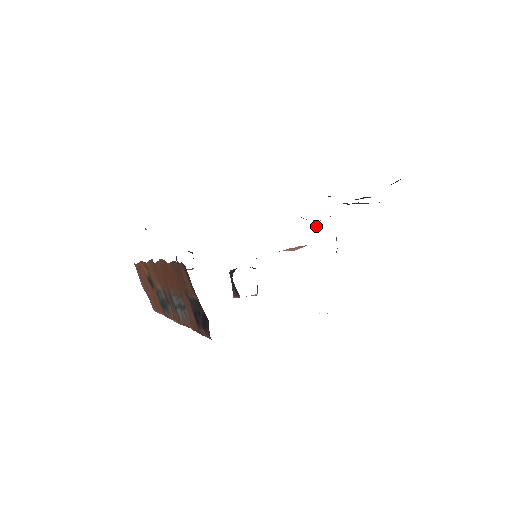
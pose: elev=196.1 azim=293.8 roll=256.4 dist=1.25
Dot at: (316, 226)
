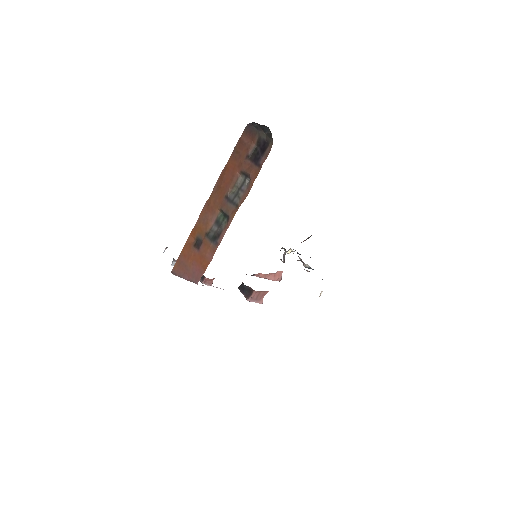
Dot at: (283, 259)
